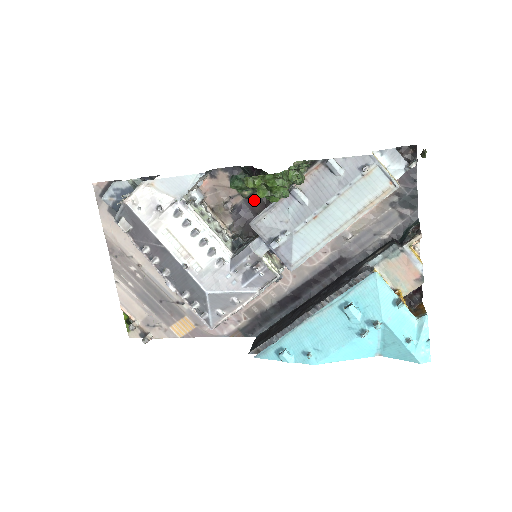
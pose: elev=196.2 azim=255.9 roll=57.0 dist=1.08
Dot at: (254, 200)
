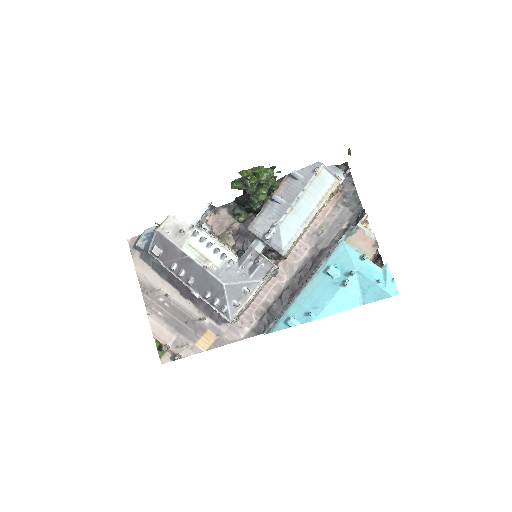
Dot at: (248, 223)
